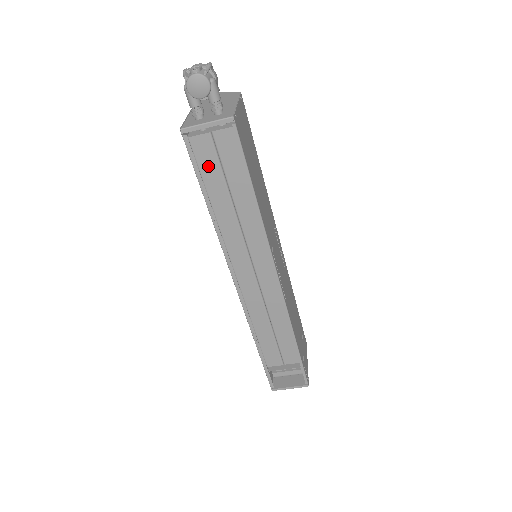
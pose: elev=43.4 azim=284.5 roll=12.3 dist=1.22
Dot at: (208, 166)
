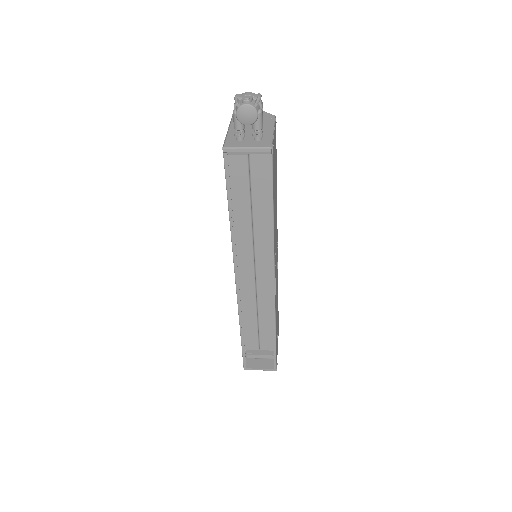
Dot at: (238, 181)
